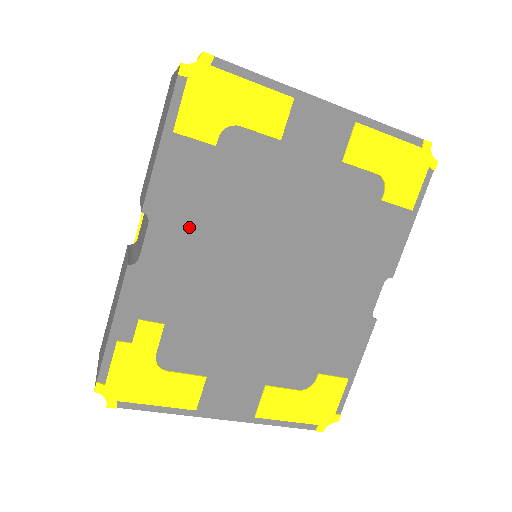
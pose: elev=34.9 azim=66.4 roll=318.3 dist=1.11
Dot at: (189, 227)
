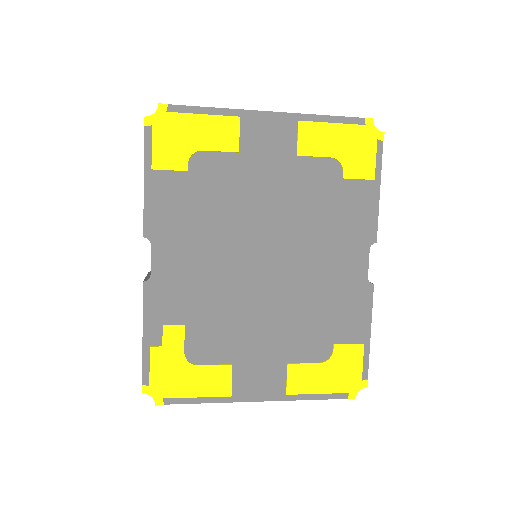
Dot at: (184, 240)
